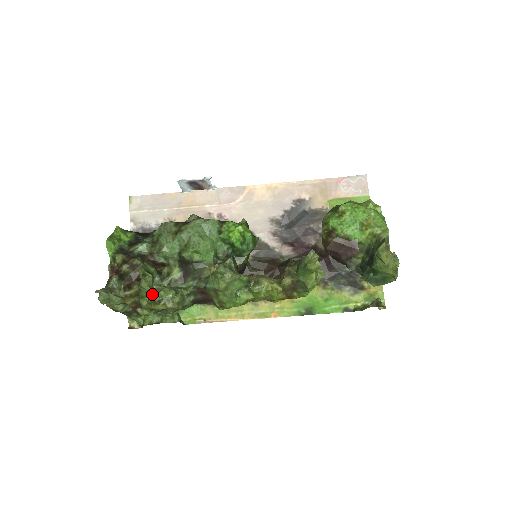
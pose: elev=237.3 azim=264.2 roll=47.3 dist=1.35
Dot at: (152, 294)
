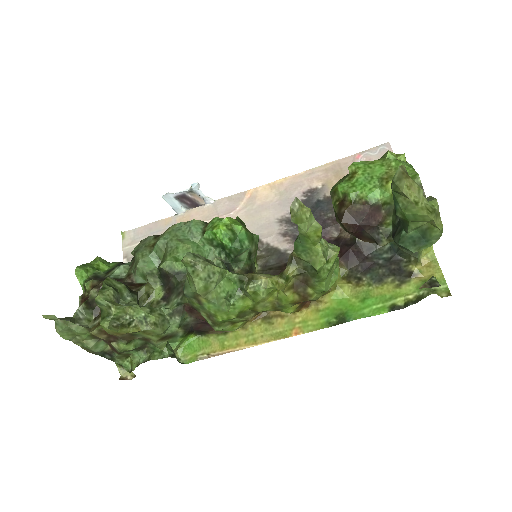
Dot at: (113, 311)
